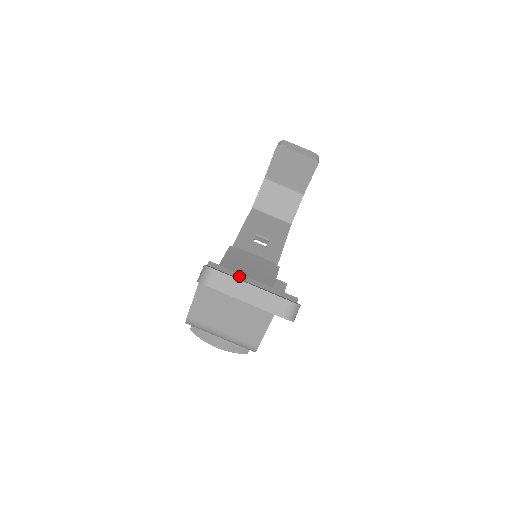
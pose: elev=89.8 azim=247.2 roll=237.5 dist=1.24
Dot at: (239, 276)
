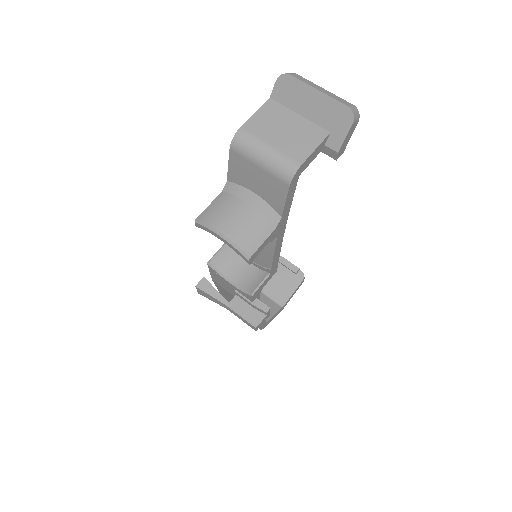
Dot at: occluded
